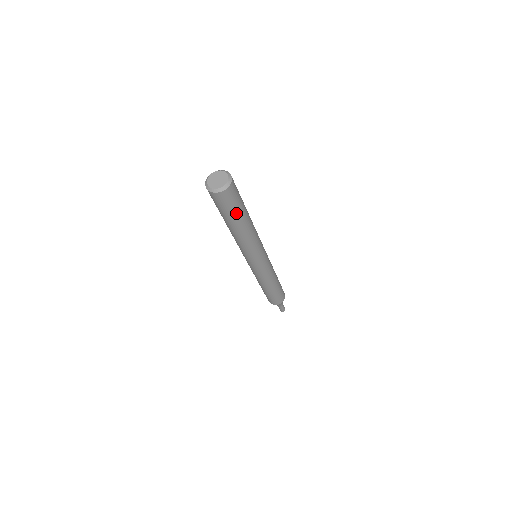
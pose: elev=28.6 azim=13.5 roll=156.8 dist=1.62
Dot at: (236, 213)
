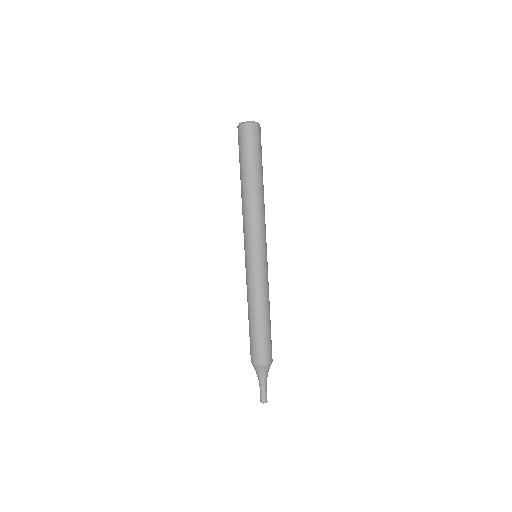
Dot at: (261, 159)
